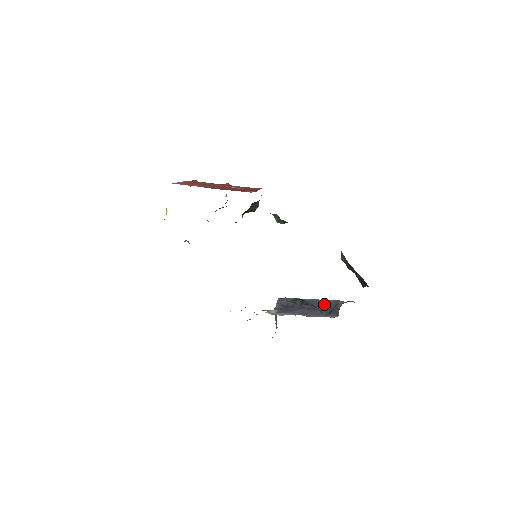
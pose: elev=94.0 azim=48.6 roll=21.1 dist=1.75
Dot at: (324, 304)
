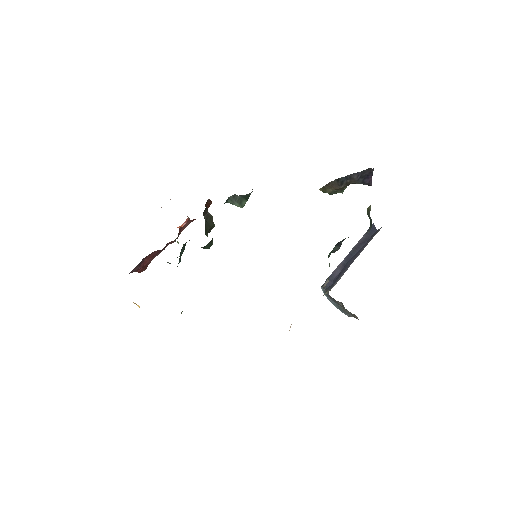
Dot at: (361, 244)
